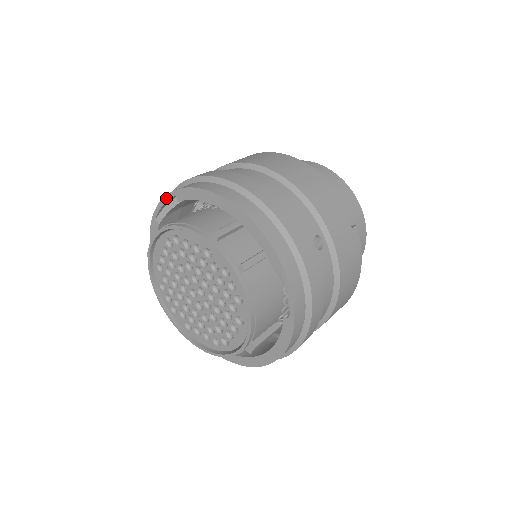
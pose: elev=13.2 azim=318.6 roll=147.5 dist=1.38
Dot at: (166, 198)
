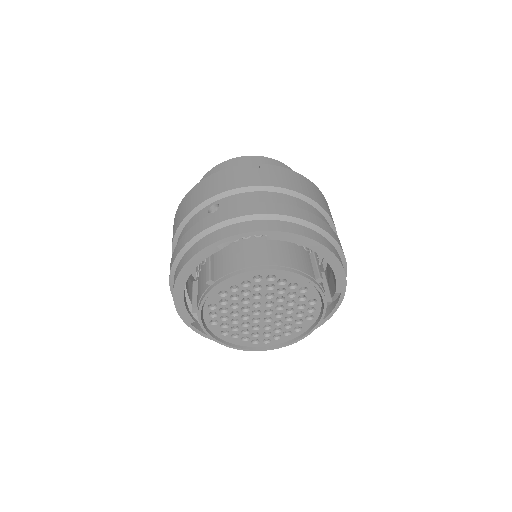
Dot at: (251, 234)
